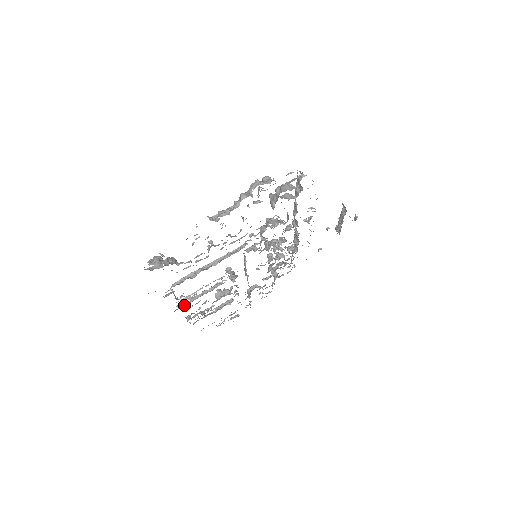
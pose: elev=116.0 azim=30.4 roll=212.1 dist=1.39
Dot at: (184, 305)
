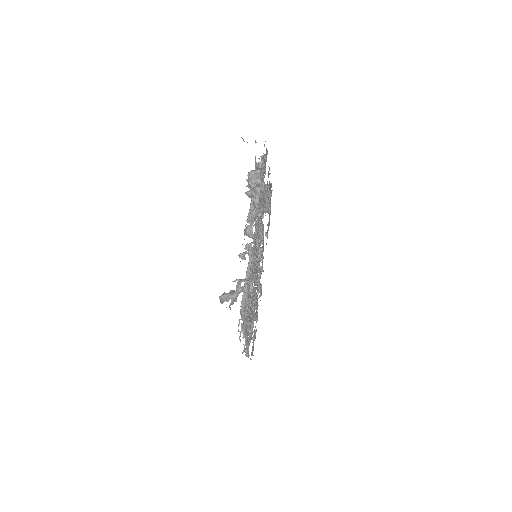
Dot at: occluded
